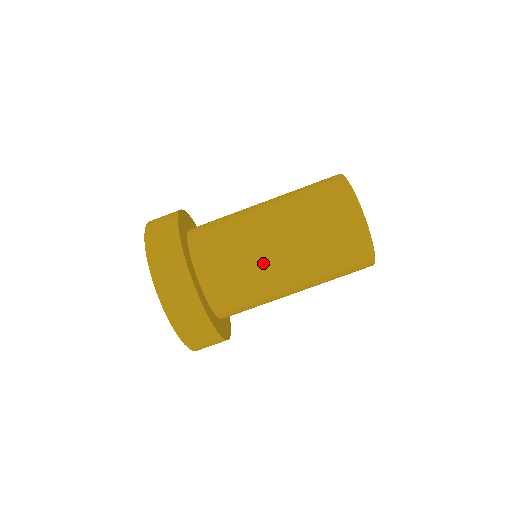
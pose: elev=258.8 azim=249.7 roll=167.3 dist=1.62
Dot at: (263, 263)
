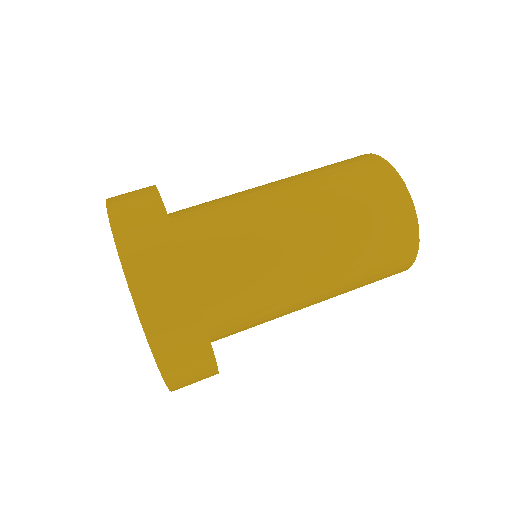
Dot at: (289, 279)
